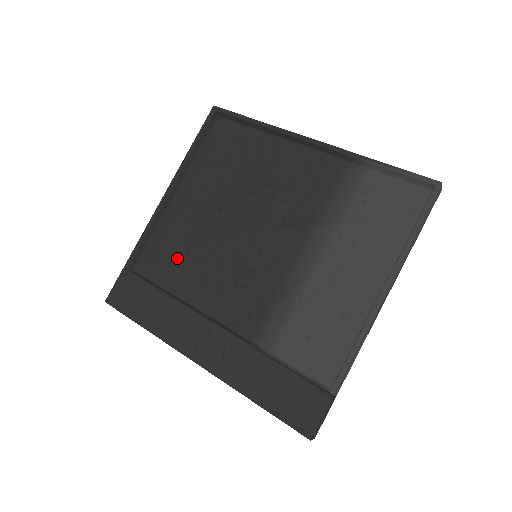
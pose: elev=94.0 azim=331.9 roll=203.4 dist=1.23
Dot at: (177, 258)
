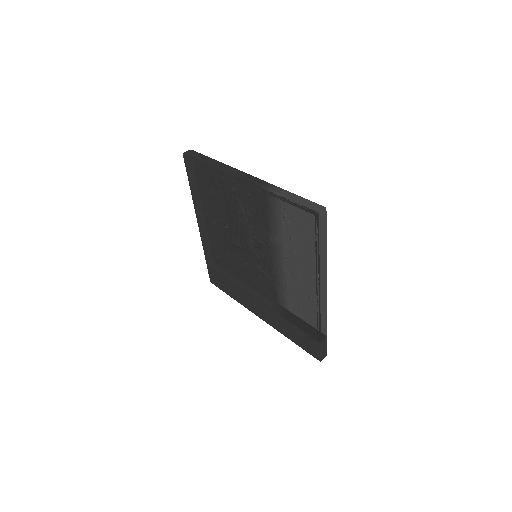
Dot at: (225, 256)
